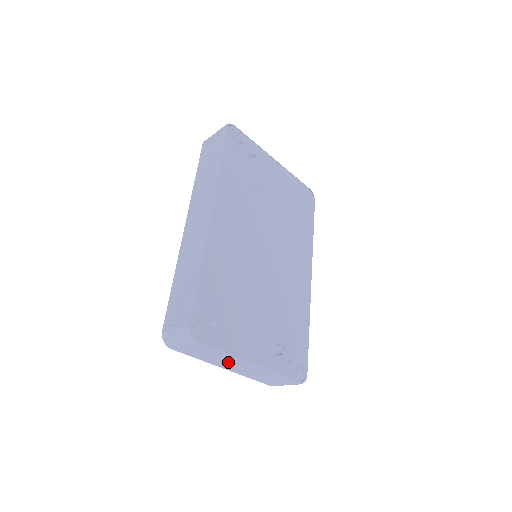
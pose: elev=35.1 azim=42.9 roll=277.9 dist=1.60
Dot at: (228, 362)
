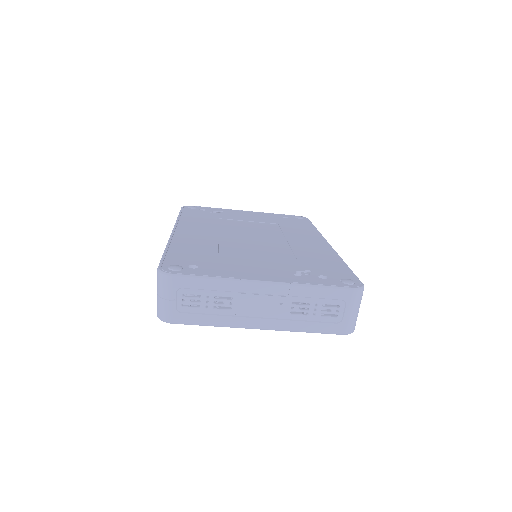
Dot at: (240, 301)
